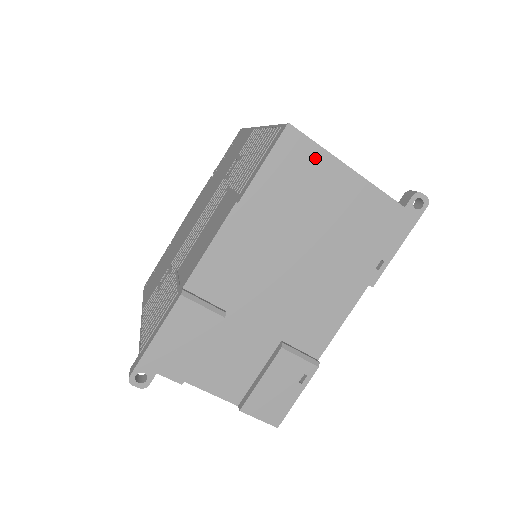
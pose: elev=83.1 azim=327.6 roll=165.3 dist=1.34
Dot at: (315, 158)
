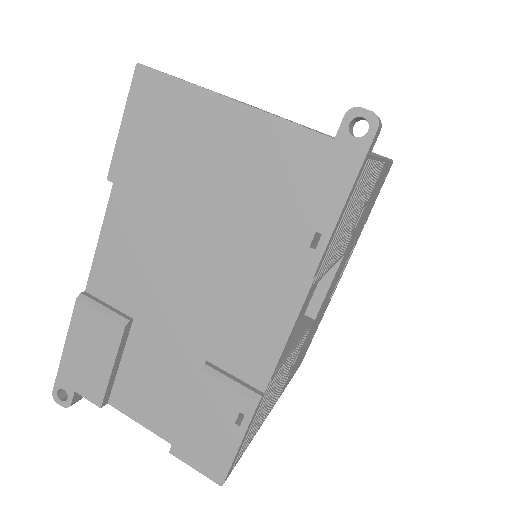
Dot at: (180, 99)
